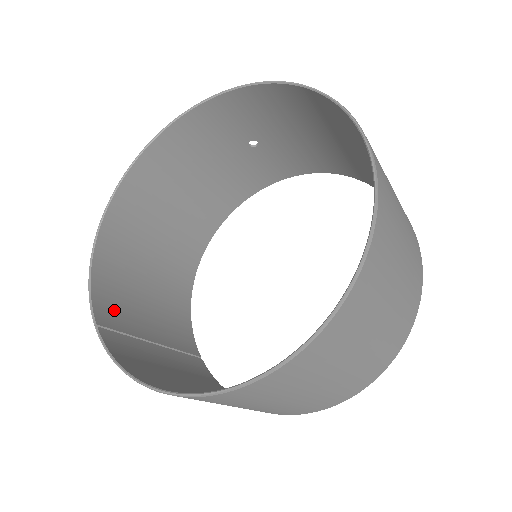
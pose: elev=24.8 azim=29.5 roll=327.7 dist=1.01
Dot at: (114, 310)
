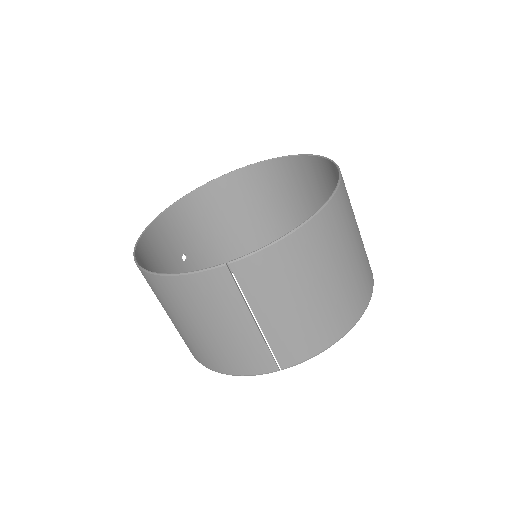
Dot at: (215, 290)
